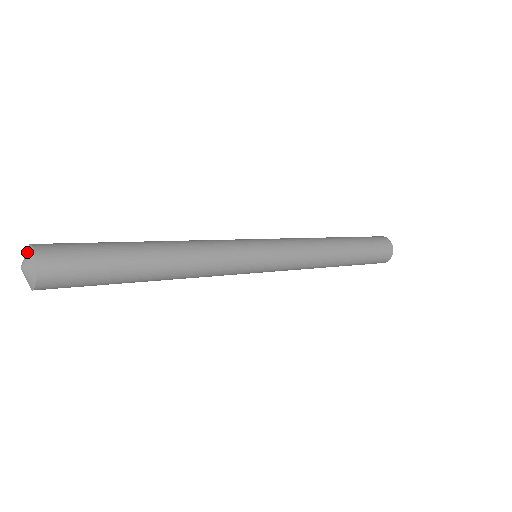
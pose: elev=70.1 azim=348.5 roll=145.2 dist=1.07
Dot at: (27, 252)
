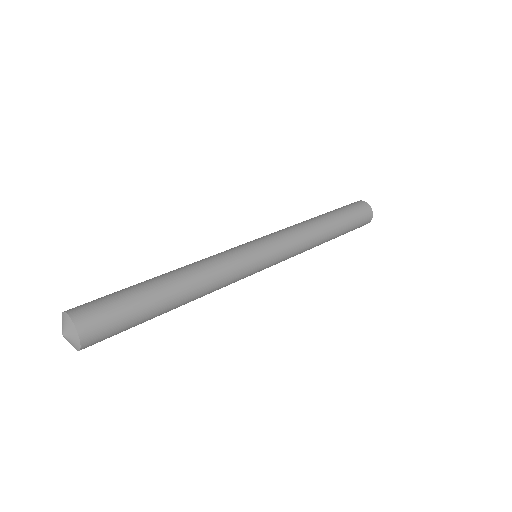
Dot at: (62, 320)
